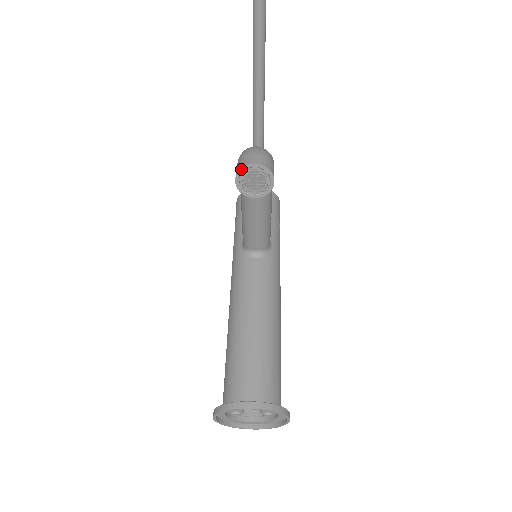
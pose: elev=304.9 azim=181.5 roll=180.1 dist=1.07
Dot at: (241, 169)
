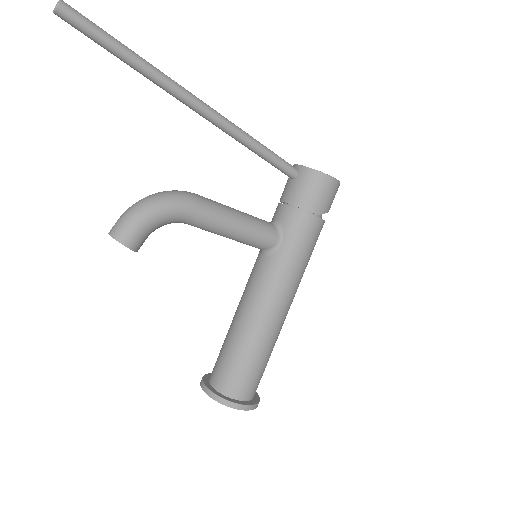
Dot at: occluded
